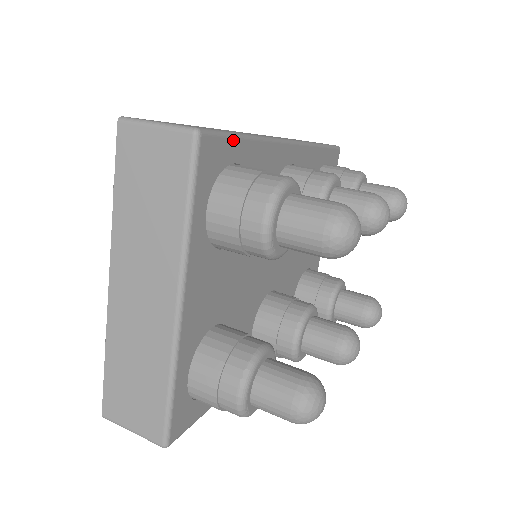
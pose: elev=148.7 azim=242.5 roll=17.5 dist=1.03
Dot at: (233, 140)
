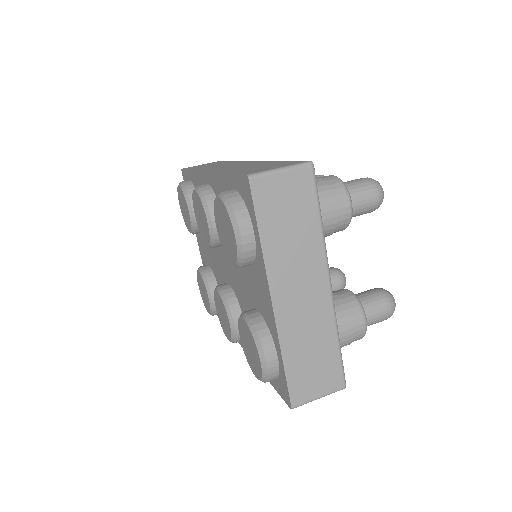
Dot at: occluded
